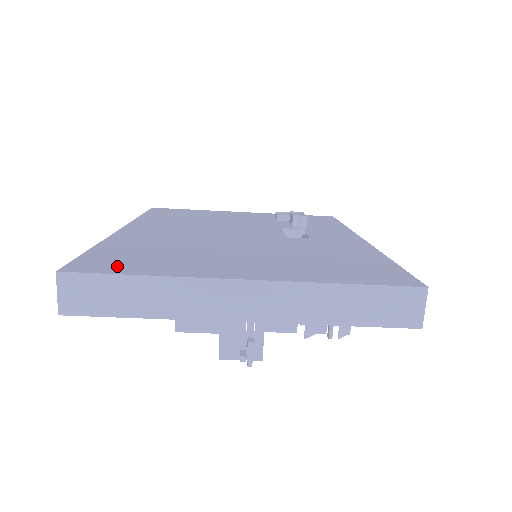
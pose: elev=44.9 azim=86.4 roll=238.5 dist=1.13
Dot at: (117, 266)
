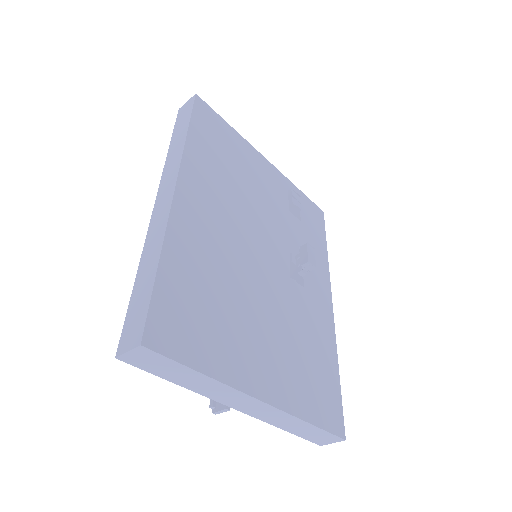
Dot at: (183, 340)
